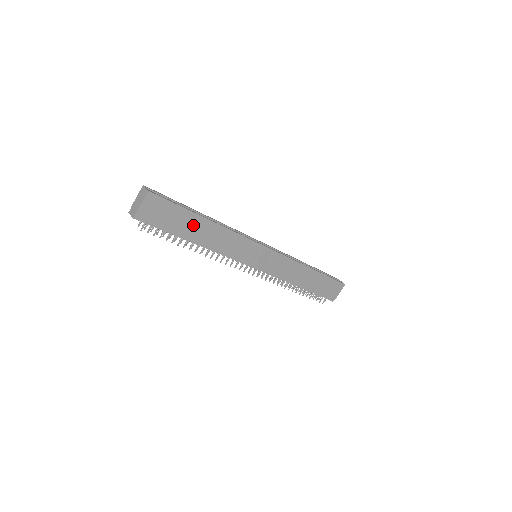
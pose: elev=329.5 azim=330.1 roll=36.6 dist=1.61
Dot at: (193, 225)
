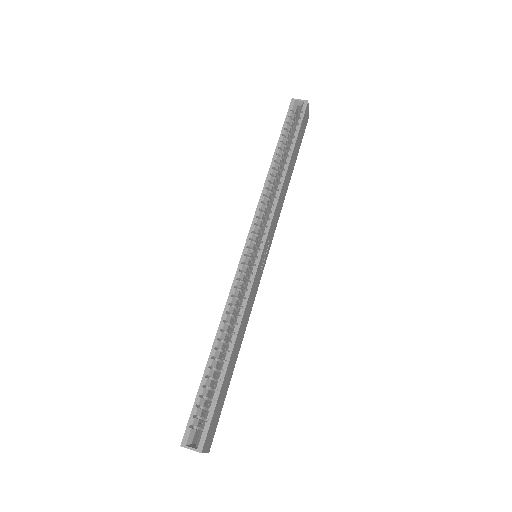
Dot at: (229, 372)
